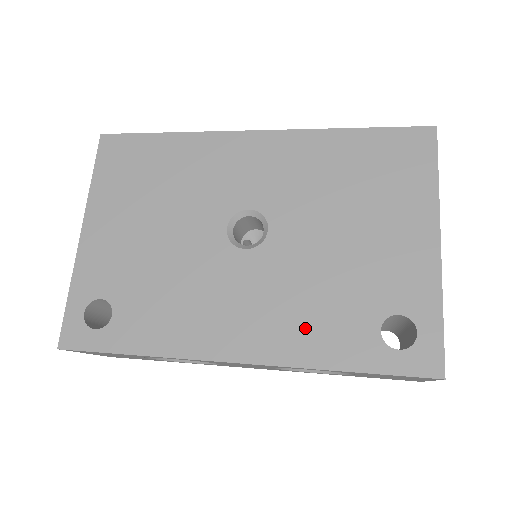
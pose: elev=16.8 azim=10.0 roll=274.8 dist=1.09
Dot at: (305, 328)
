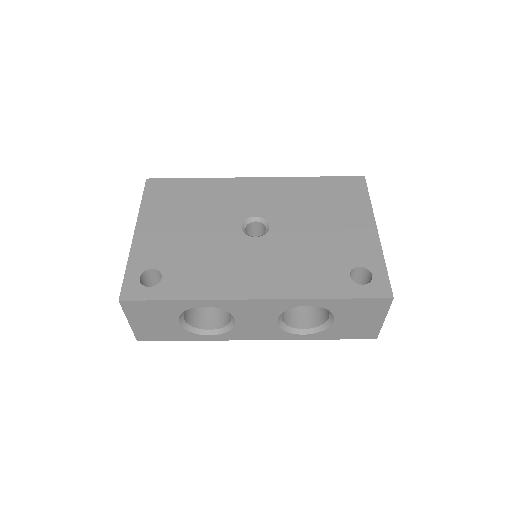
Dot at: (301, 277)
